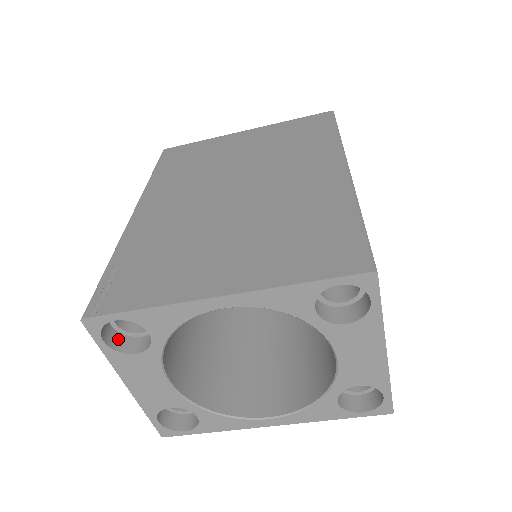
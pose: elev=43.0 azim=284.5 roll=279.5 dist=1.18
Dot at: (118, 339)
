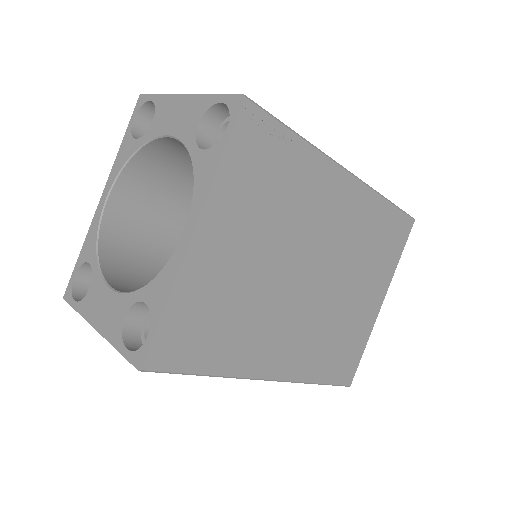
Dot at: occluded
